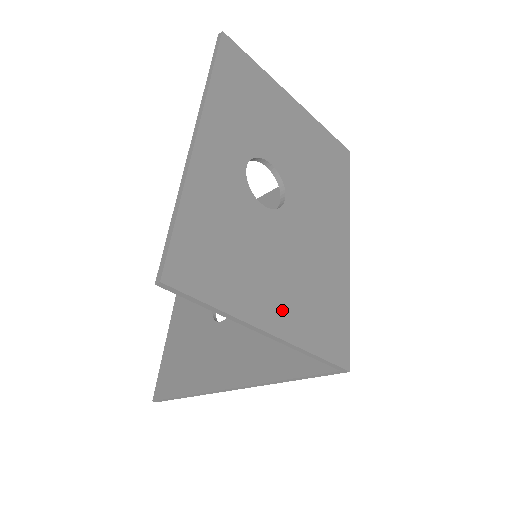
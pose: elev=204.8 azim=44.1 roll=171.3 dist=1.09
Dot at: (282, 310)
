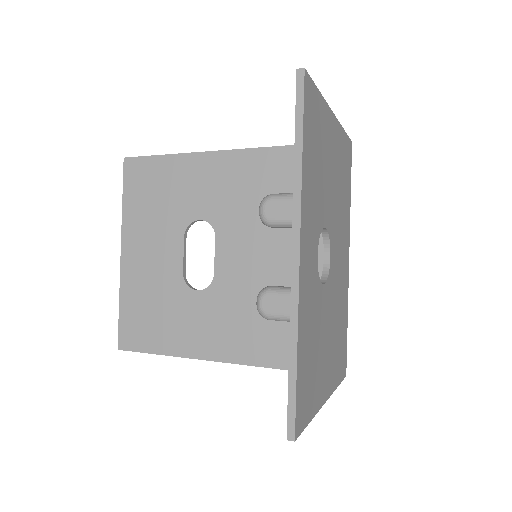
Dot at: (329, 373)
